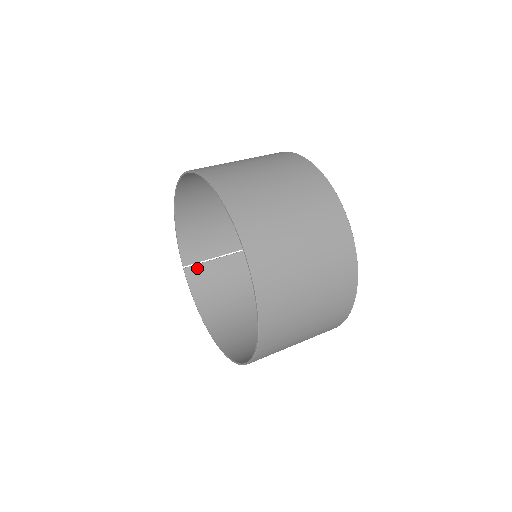
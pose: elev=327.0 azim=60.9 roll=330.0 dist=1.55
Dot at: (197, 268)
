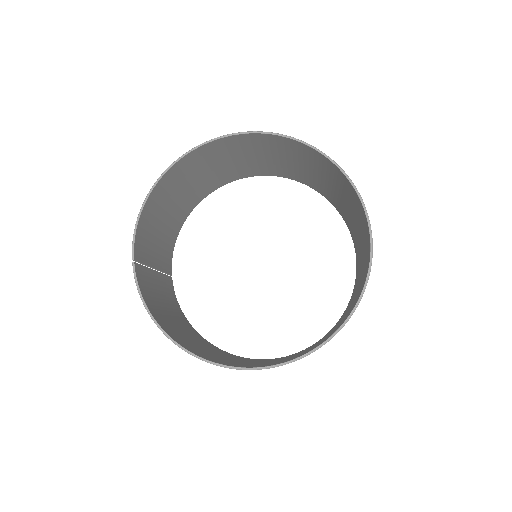
Dot at: (142, 270)
